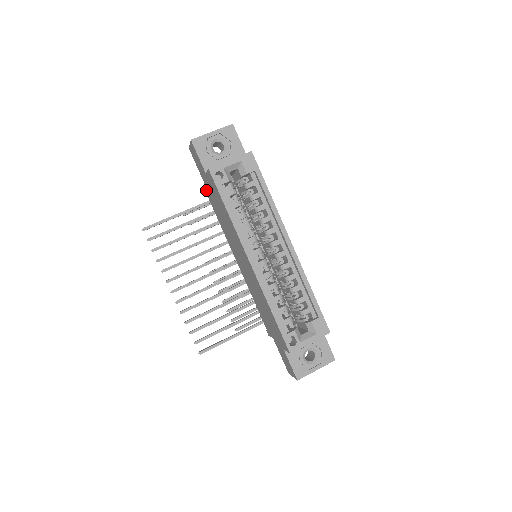
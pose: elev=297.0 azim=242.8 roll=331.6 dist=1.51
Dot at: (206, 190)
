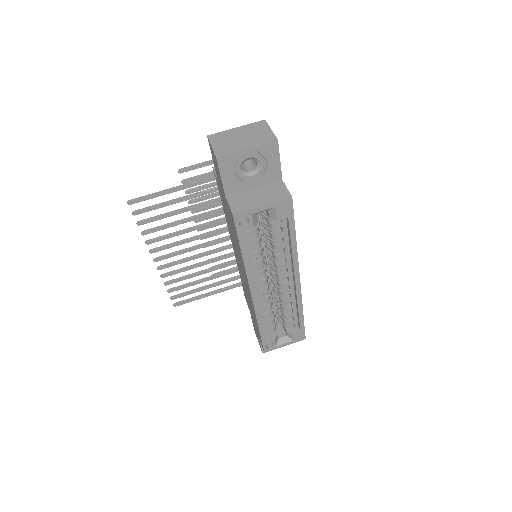
Dot at: (217, 181)
